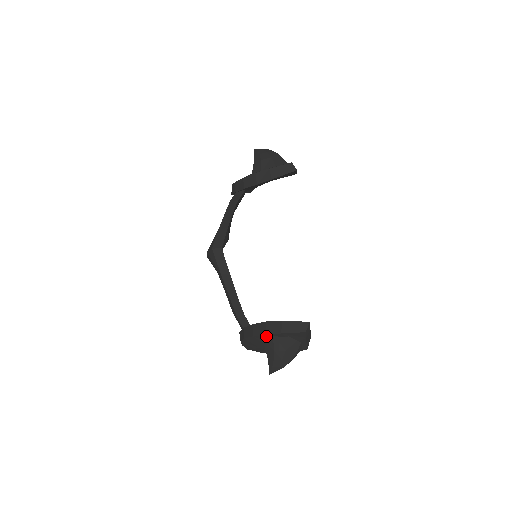
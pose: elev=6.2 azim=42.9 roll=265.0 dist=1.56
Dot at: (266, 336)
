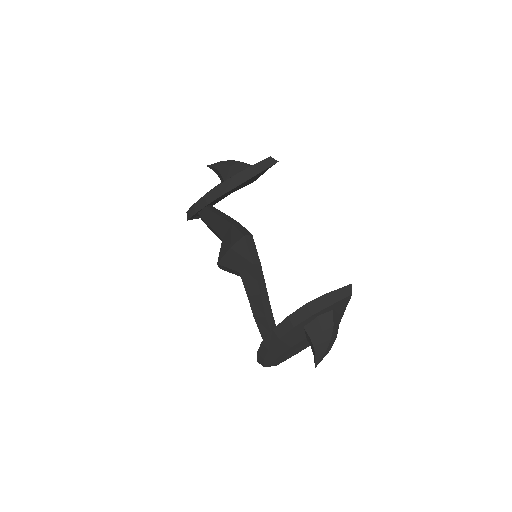
Dot at: (310, 319)
